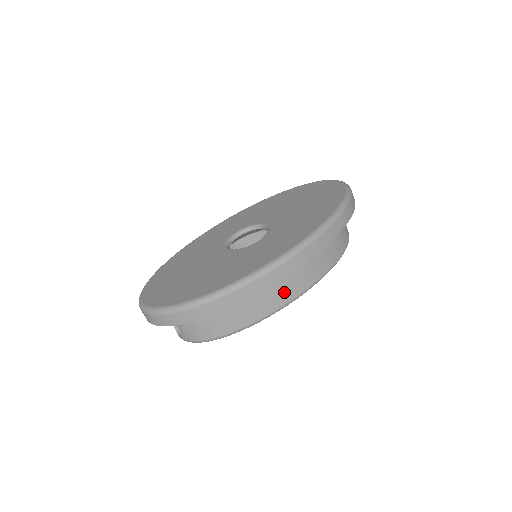
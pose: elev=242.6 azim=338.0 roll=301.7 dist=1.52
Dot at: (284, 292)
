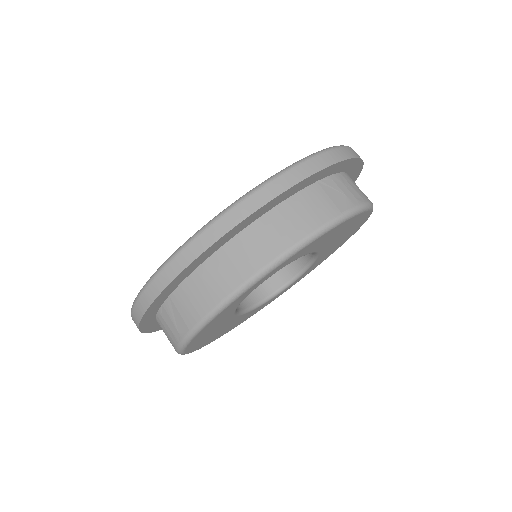
Dot at: (236, 270)
